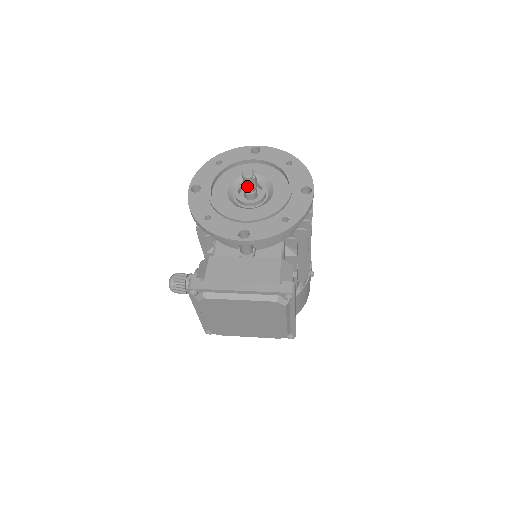
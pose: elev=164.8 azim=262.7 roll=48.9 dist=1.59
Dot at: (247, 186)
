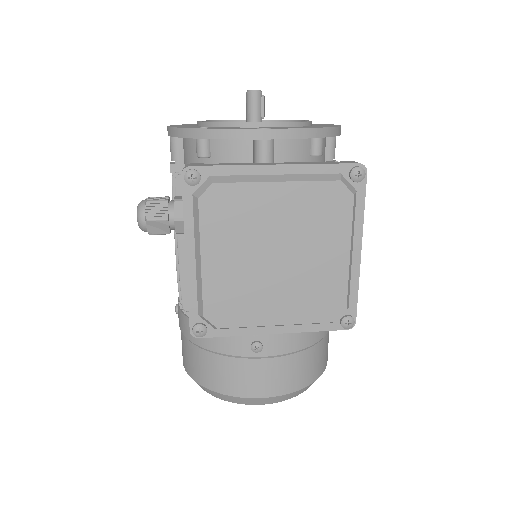
Dot at: (253, 110)
